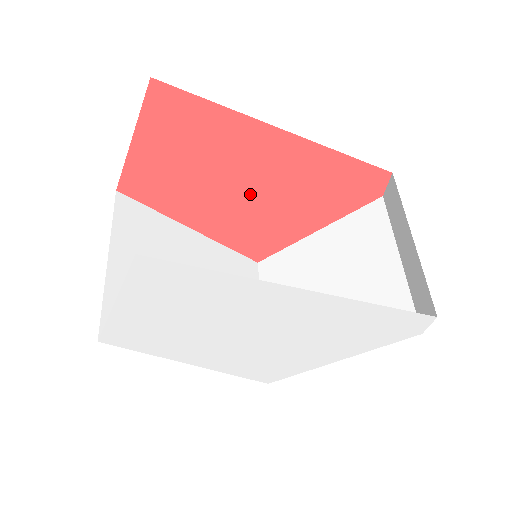
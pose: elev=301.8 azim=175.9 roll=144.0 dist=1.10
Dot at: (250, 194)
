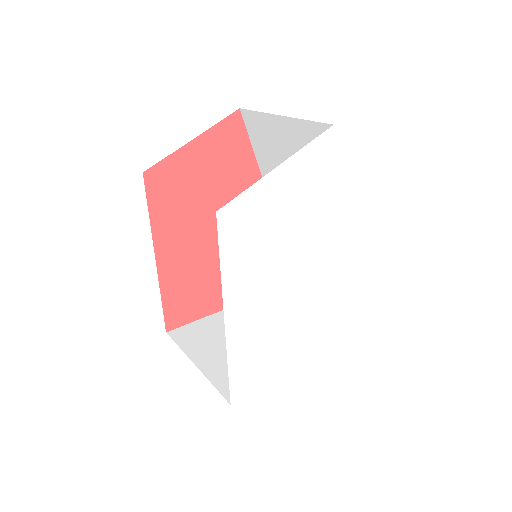
Dot at: occluded
